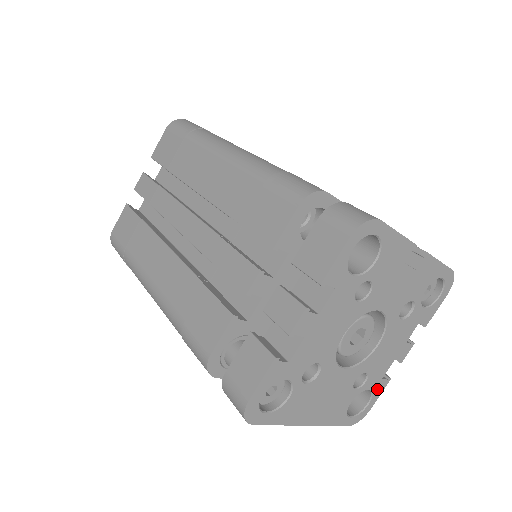
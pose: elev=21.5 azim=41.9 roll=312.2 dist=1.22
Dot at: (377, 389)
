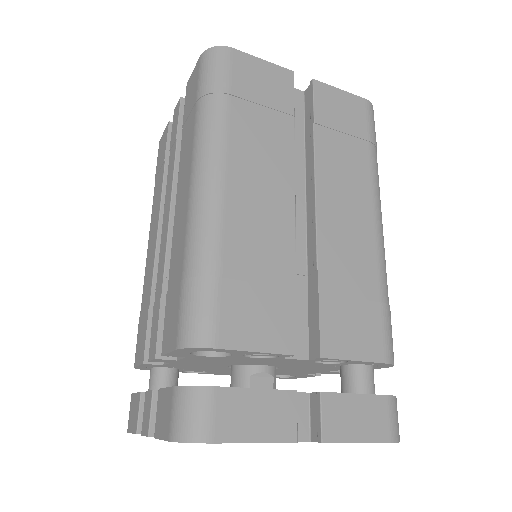
Dot at: occluded
